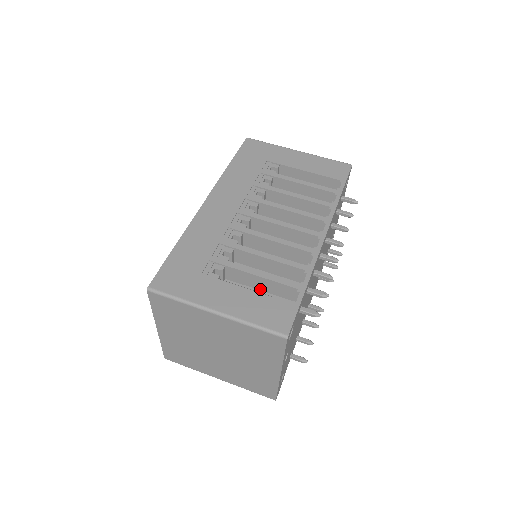
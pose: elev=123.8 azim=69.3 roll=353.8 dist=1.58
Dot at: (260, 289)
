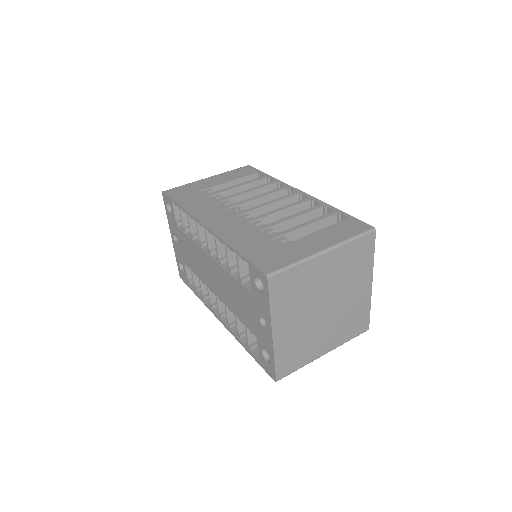
Dot at: occluded
